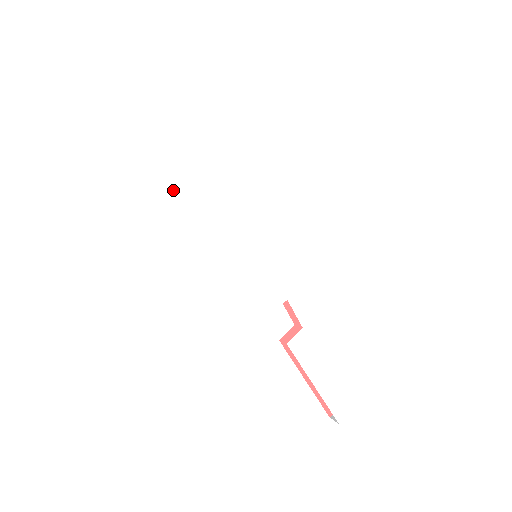
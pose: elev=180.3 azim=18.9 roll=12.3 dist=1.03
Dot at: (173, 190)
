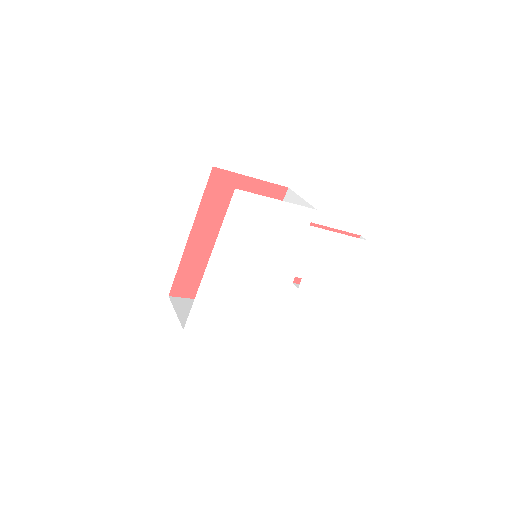
Dot at: (203, 286)
